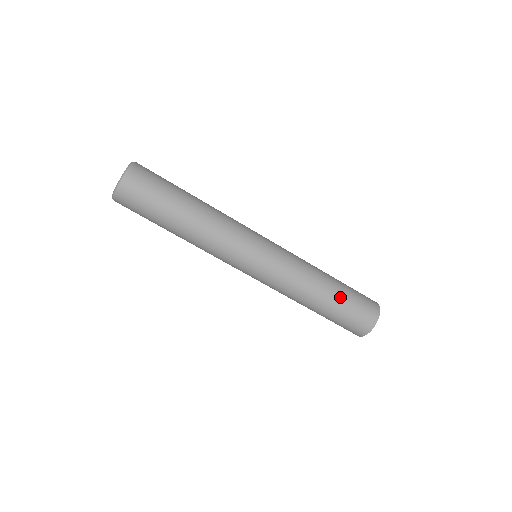
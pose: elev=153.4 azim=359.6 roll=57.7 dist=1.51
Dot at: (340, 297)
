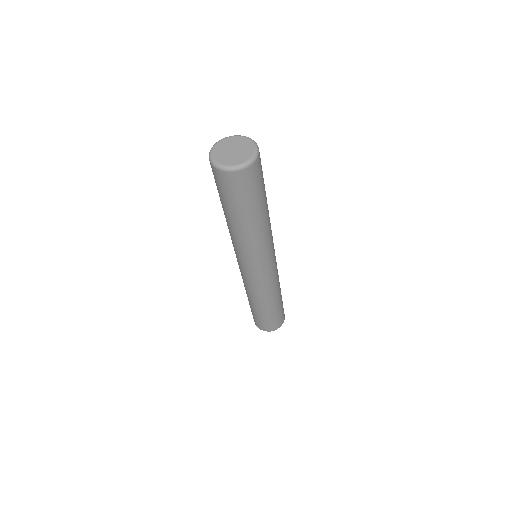
Dot at: occluded
